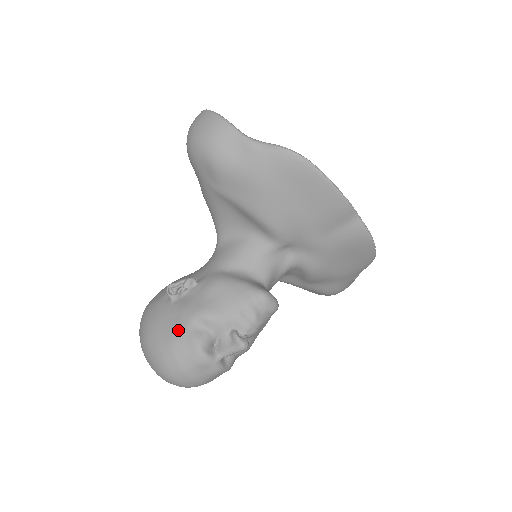
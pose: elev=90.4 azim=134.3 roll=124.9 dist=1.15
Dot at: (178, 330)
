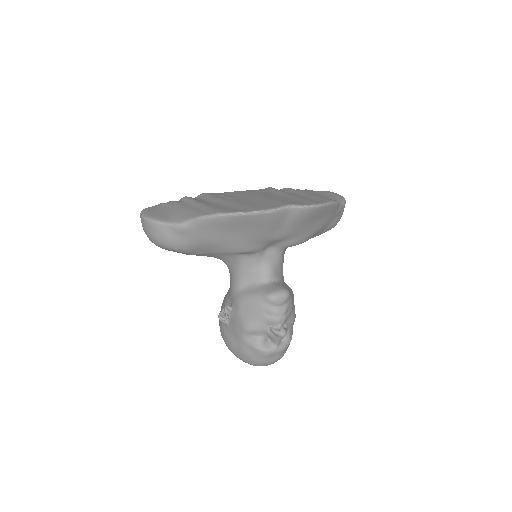
Dot at: (241, 344)
